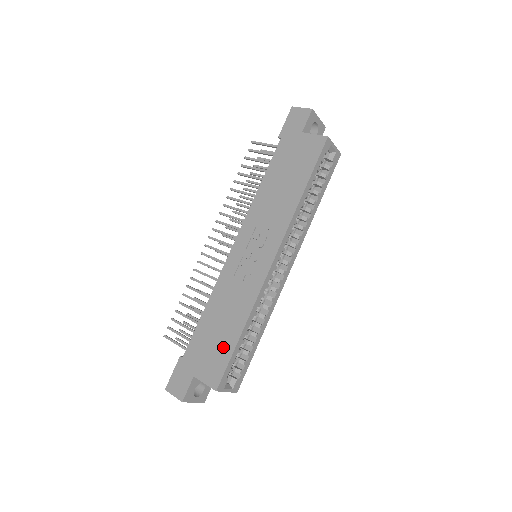
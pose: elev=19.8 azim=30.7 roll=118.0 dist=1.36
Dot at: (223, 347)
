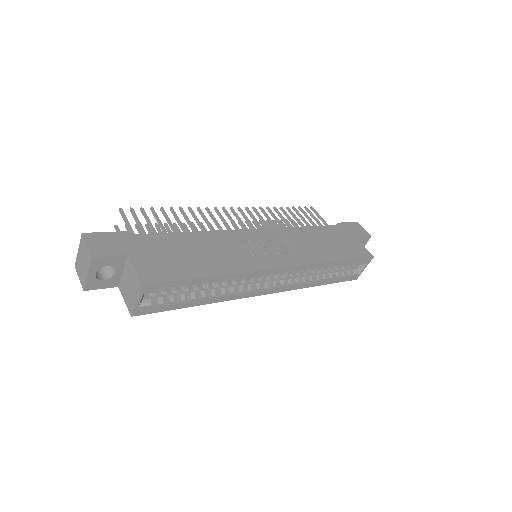
Dot at: (184, 267)
